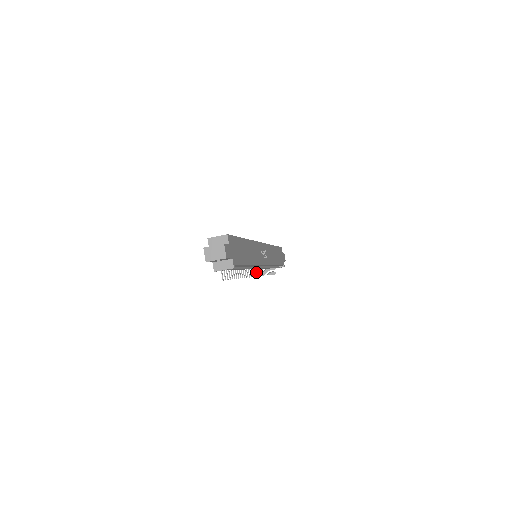
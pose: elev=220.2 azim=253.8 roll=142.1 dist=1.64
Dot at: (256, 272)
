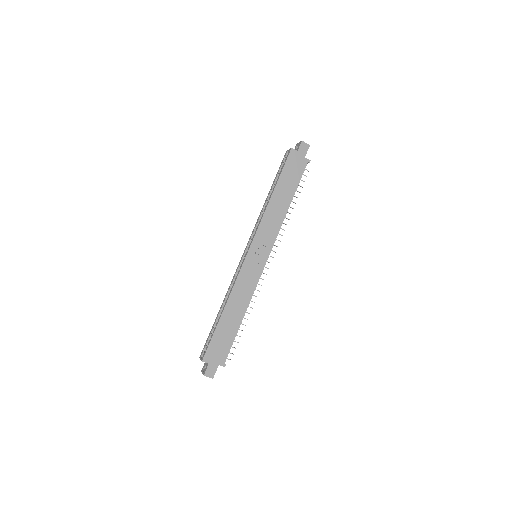
Dot at: occluded
